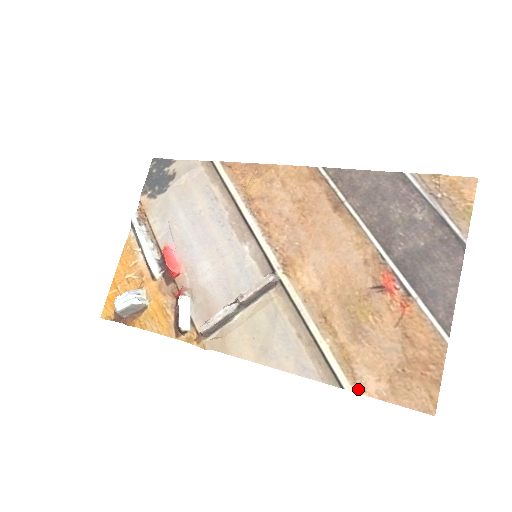
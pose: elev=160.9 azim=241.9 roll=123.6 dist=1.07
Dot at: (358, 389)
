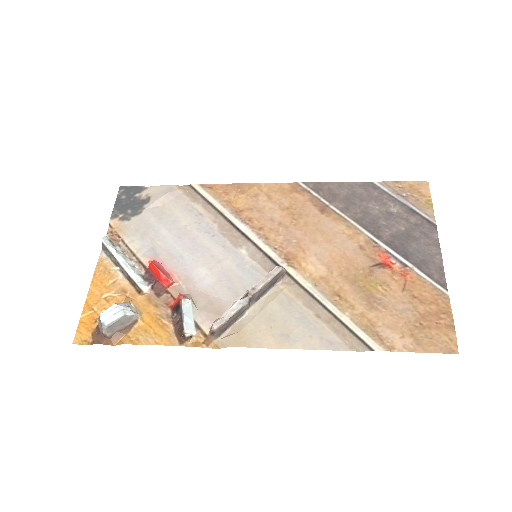
Dot at: (387, 348)
